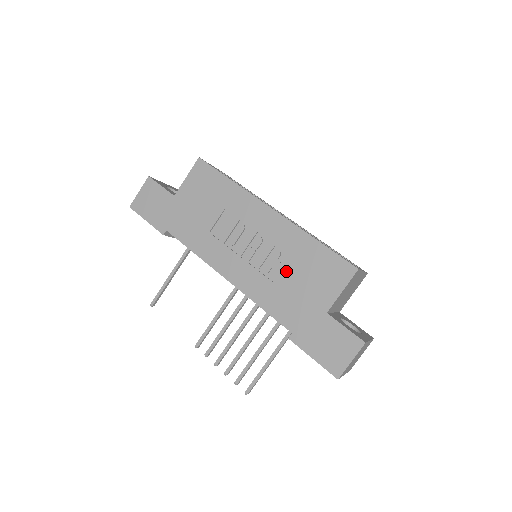
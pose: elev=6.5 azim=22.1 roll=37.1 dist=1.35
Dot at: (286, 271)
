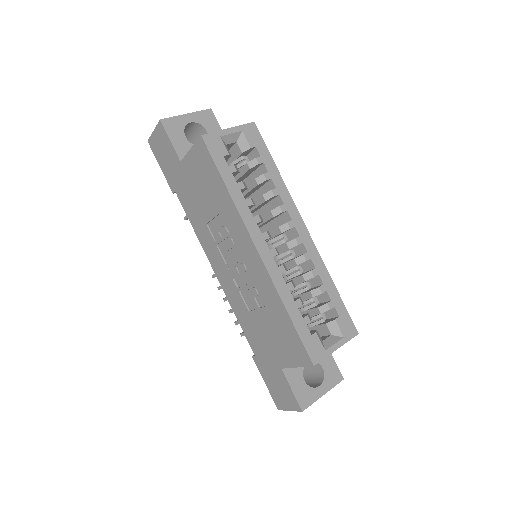
Dot at: (259, 312)
